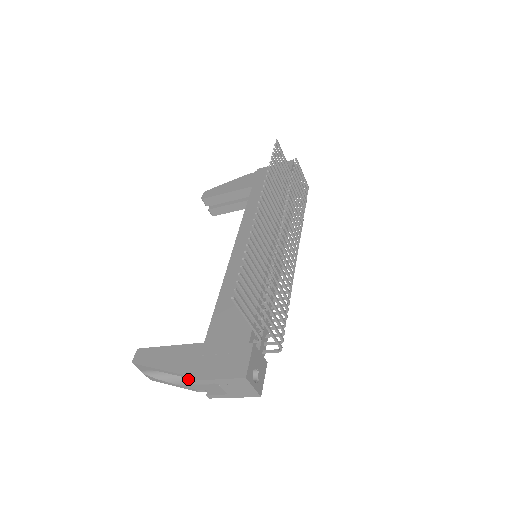
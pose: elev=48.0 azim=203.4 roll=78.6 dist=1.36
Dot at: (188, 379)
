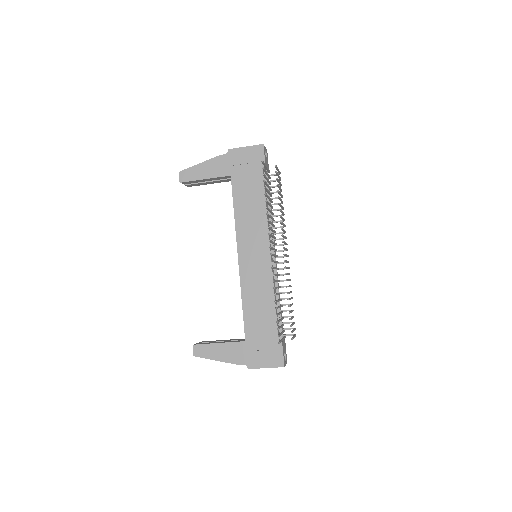
Dot at: occluded
